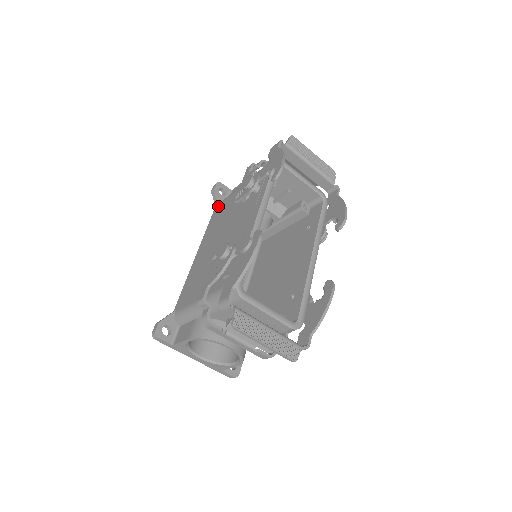
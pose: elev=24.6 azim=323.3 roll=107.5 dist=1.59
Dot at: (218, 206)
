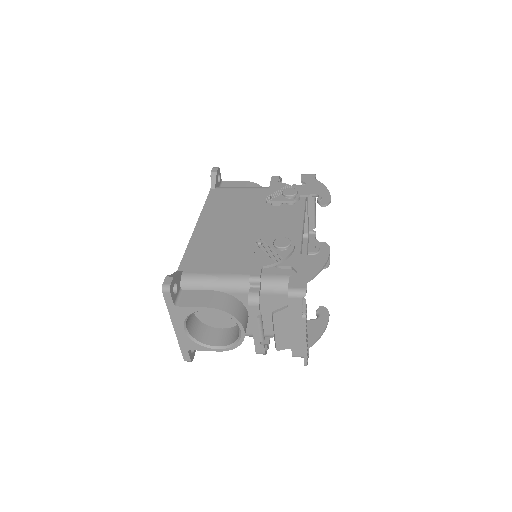
Dot at: (218, 190)
